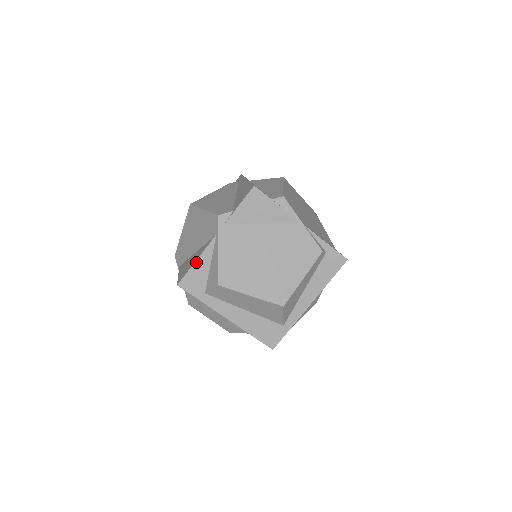
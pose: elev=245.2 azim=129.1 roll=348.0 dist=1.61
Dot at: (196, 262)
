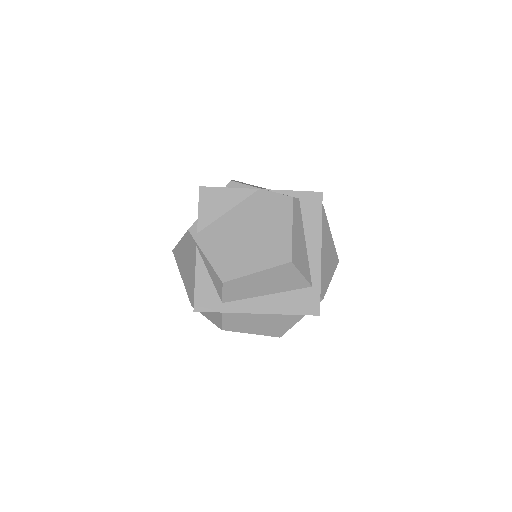
Dot at: (196, 280)
